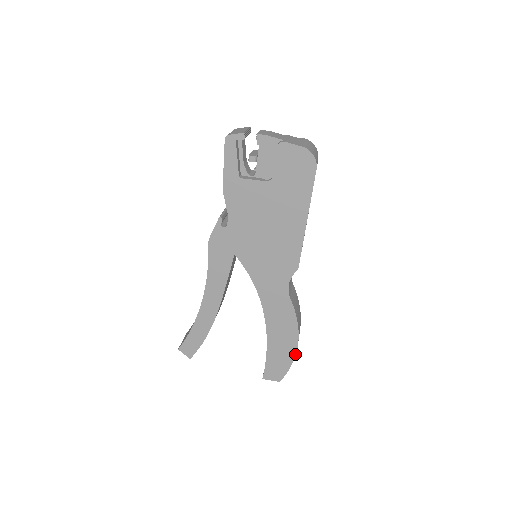
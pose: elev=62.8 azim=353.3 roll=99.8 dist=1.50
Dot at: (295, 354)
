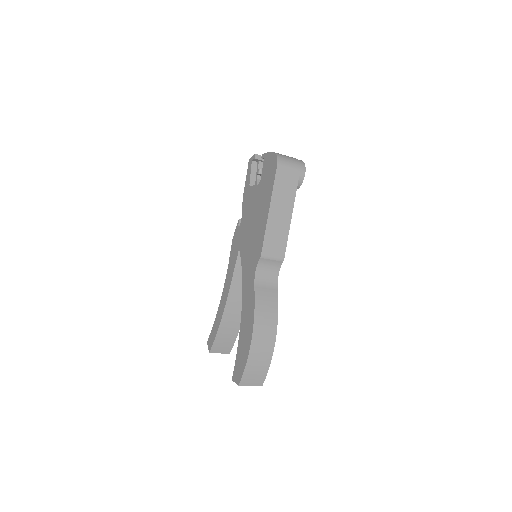
Dot at: (249, 350)
